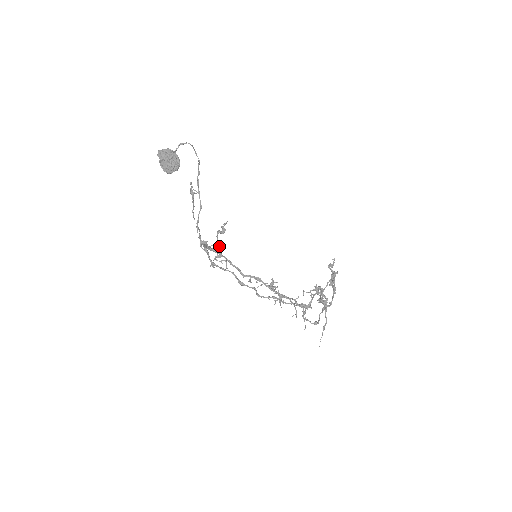
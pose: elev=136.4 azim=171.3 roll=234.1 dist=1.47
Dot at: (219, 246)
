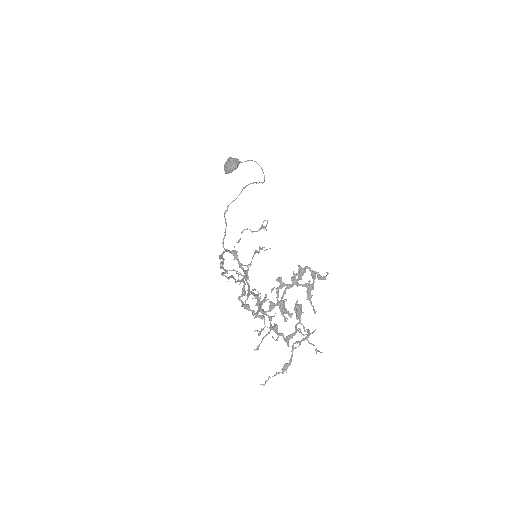
Dot at: (249, 266)
